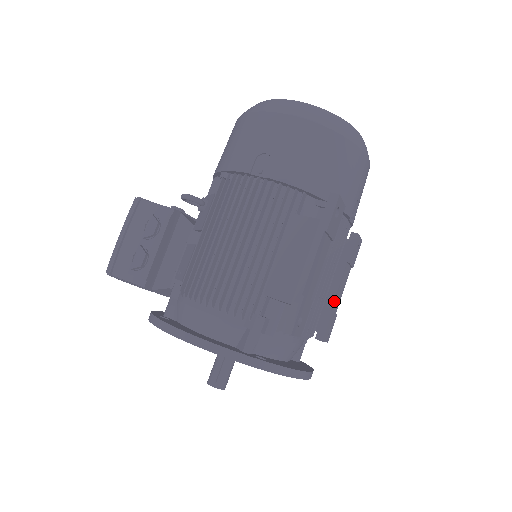
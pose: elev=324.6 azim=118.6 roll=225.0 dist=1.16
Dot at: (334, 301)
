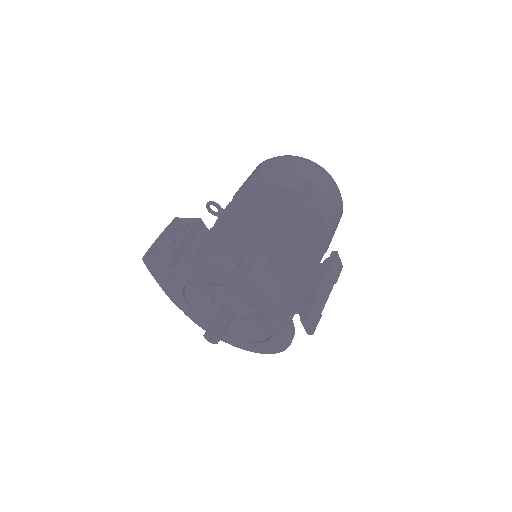
Dot at: (317, 295)
